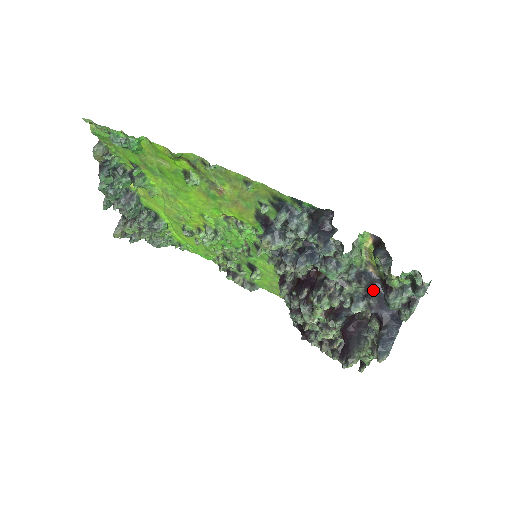
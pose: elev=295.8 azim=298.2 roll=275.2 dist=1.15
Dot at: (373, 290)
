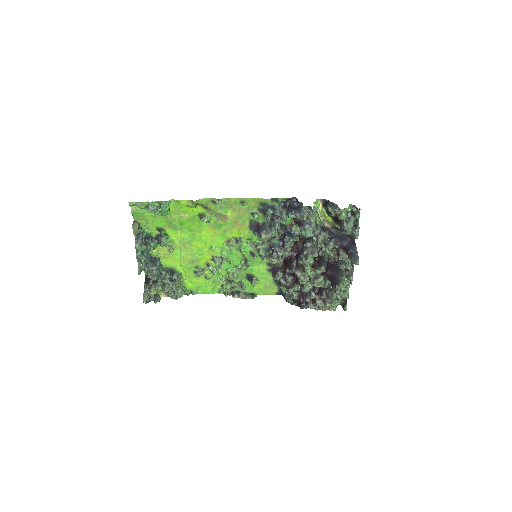
Dot at: (333, 235)
